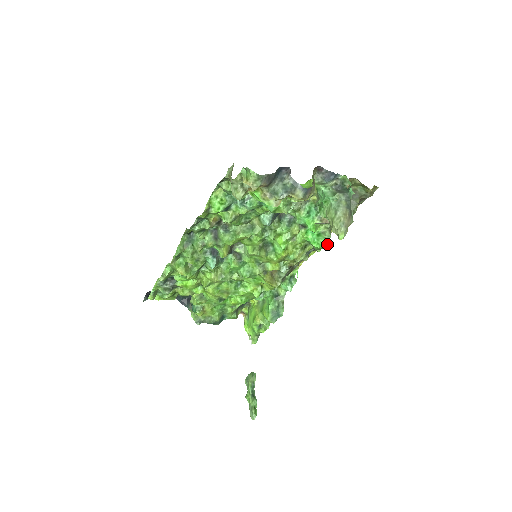
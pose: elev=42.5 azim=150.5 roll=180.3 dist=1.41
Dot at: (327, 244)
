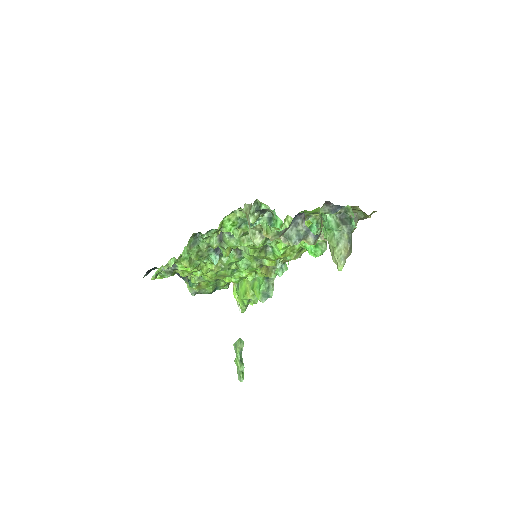
Dot at: occluded
